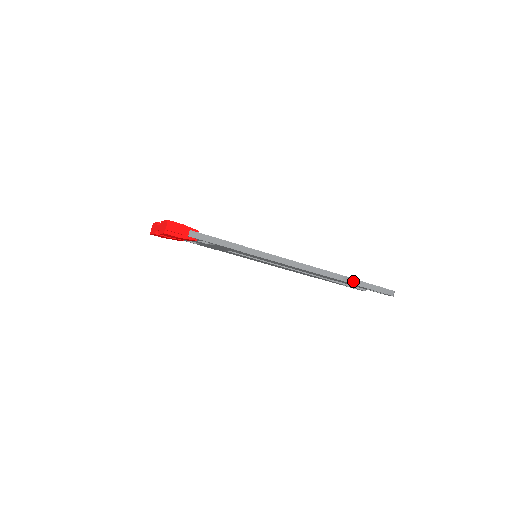
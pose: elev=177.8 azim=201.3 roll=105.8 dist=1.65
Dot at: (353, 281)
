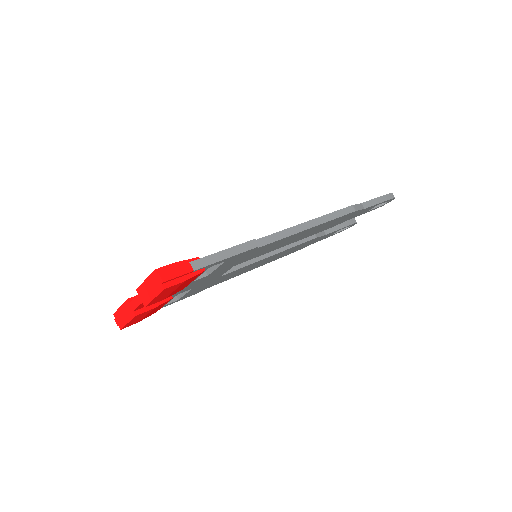
Dot at: (361, 206)
